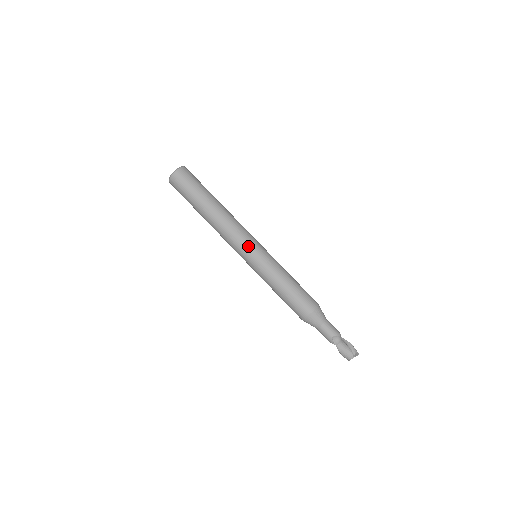
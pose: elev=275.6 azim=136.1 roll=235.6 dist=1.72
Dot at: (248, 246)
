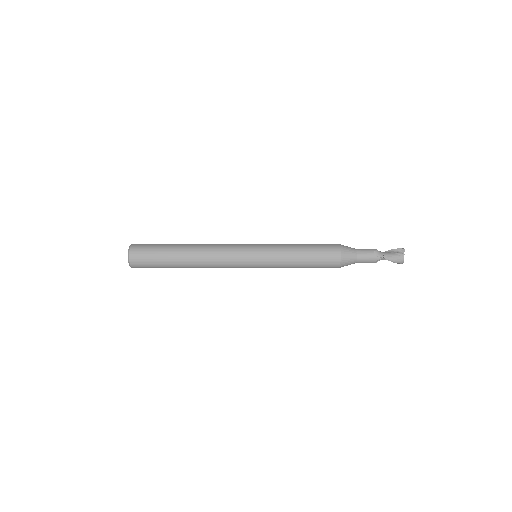
Dot at: (243, 249)
